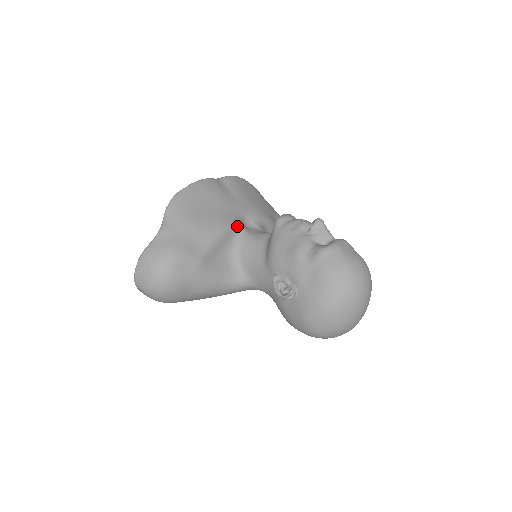
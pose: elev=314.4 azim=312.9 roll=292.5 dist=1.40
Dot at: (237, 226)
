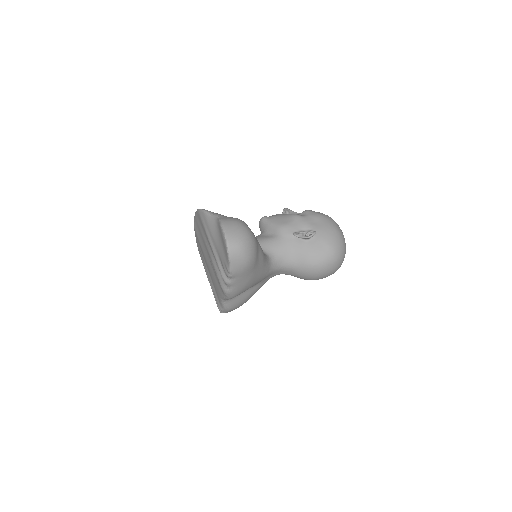
Dot at: occluded
